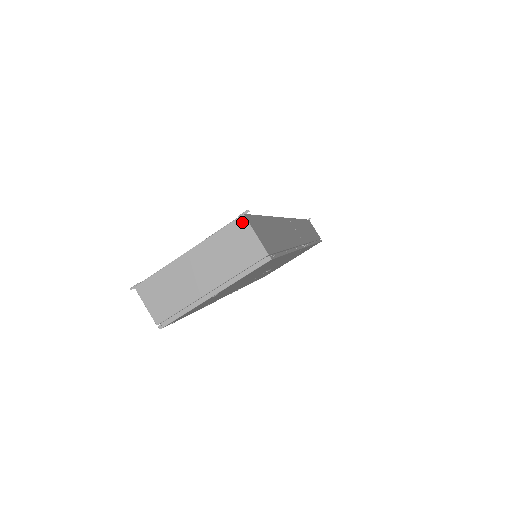
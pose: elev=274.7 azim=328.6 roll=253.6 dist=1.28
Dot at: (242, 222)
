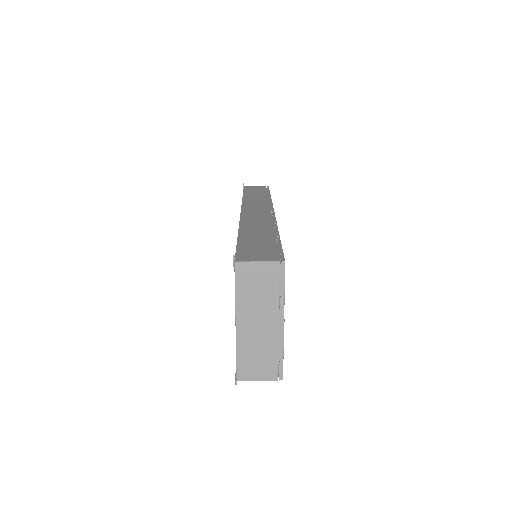
Dot at: (240, 267)
